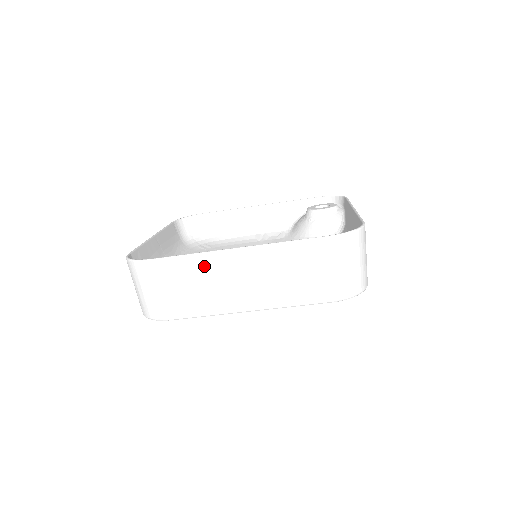
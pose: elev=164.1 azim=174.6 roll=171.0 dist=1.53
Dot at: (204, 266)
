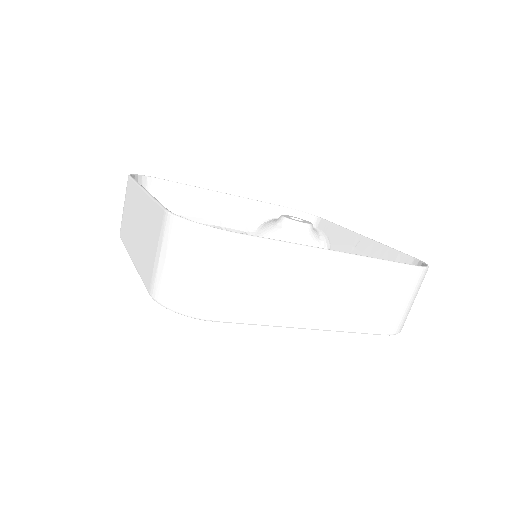
Dot at: (293, 262)
